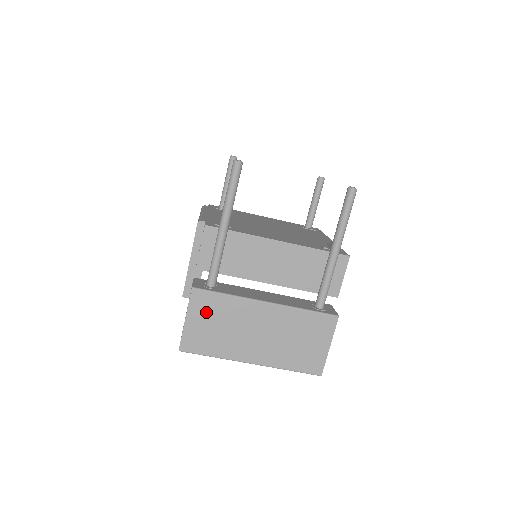
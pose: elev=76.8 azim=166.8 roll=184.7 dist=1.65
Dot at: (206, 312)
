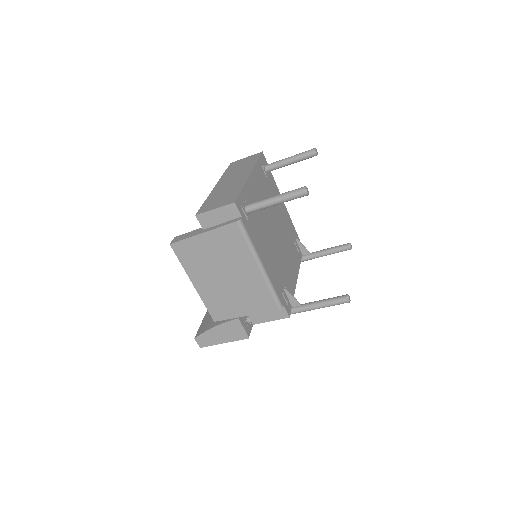
Dot at: occluded
